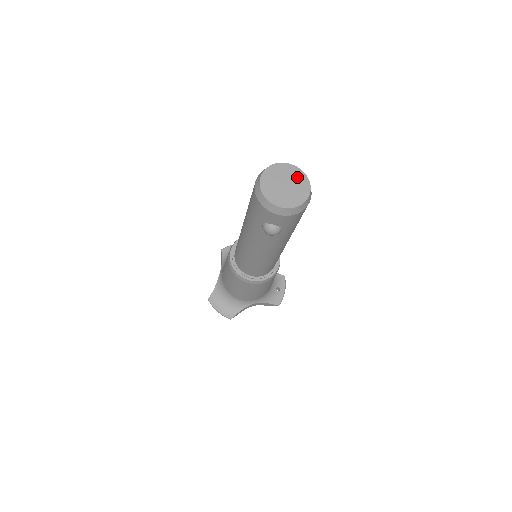
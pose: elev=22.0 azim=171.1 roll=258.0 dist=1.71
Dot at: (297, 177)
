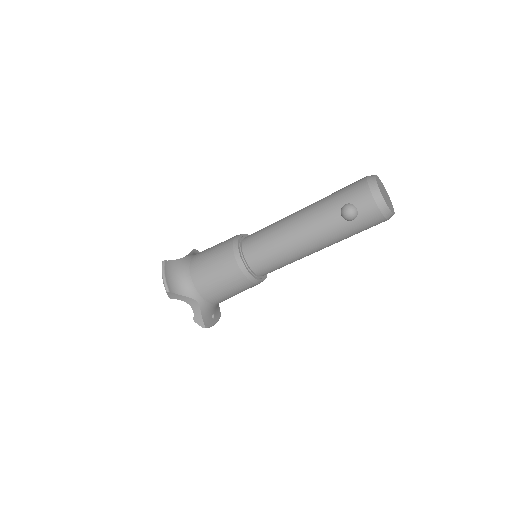
Dot at: (390, 201)
